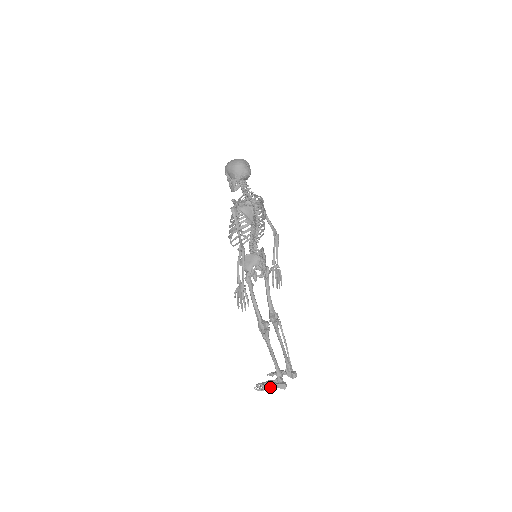
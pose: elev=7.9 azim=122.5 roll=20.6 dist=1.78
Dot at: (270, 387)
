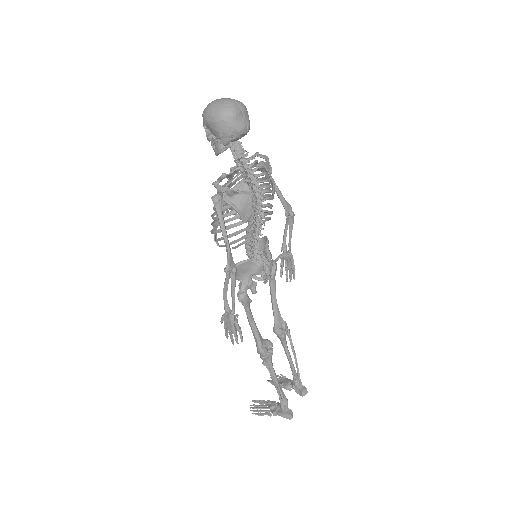
Dot at: (271, 414)
